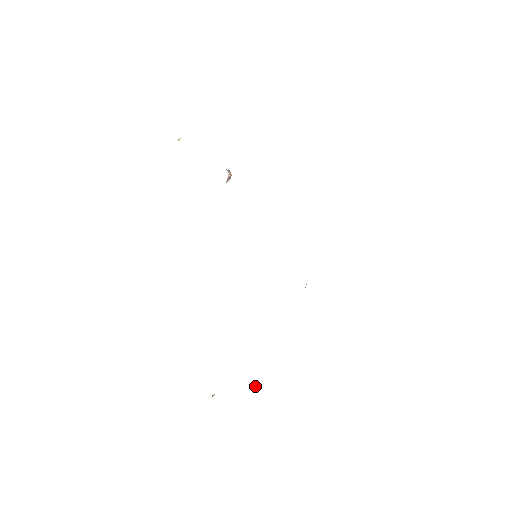
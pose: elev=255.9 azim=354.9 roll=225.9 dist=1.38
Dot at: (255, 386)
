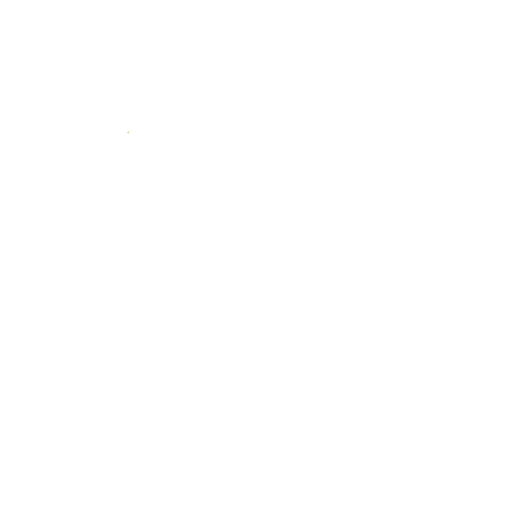
Dot at: occluded
